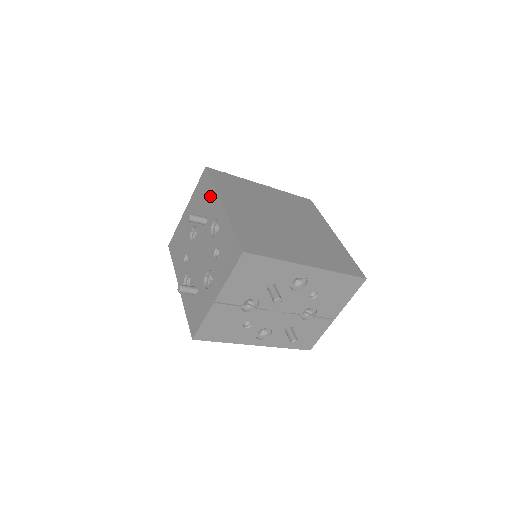
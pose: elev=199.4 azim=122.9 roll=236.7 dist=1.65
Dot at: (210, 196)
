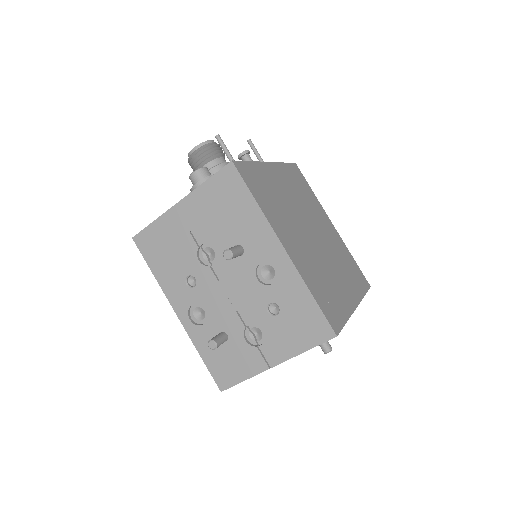
Dot at: (250, 219)
